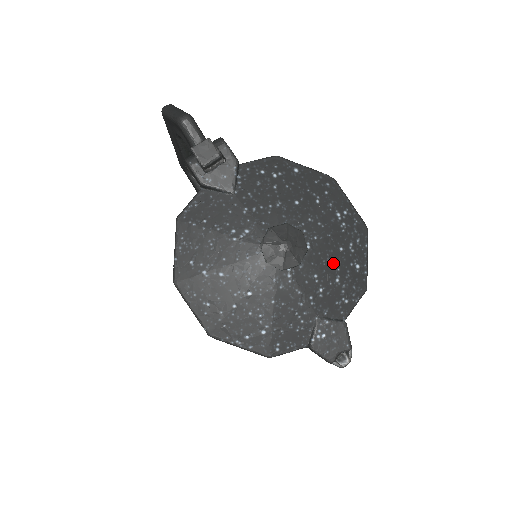
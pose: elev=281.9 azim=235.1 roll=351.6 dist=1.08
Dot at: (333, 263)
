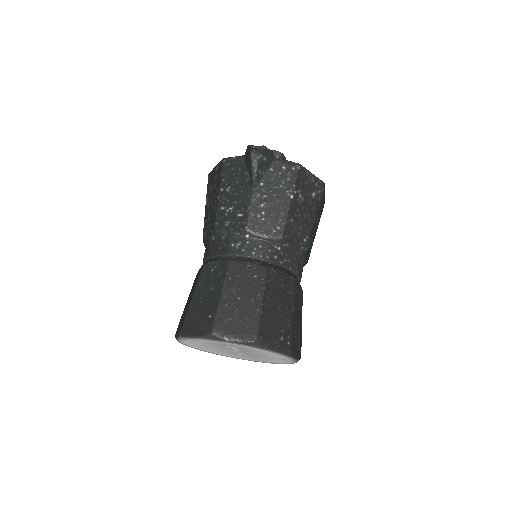
Dot at: occluded
